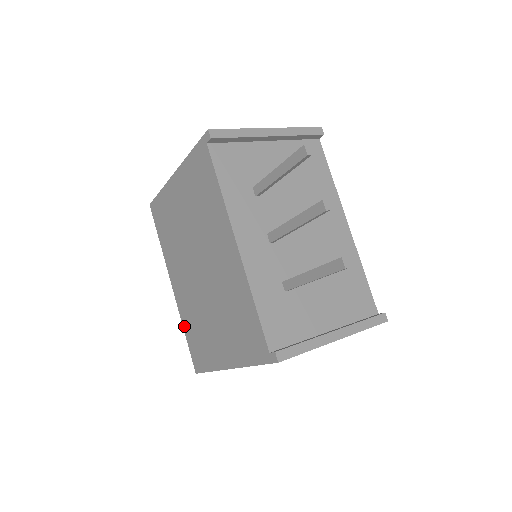
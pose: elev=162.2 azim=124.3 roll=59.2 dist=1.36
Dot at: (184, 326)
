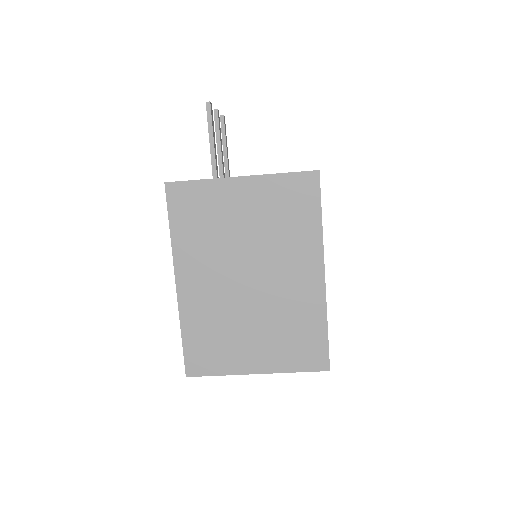
Dot at: occluded
